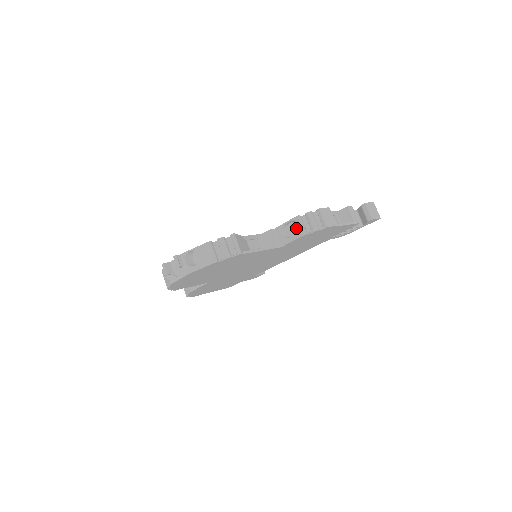
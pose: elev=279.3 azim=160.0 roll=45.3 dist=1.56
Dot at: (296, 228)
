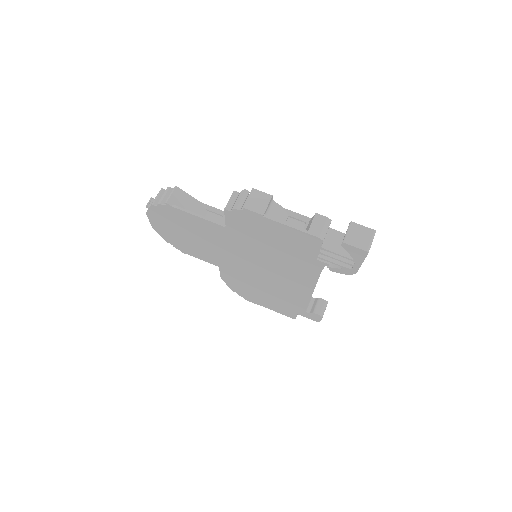
Dot at: occluded
